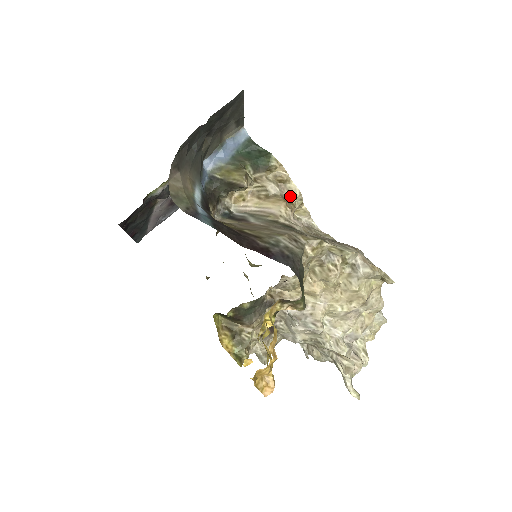
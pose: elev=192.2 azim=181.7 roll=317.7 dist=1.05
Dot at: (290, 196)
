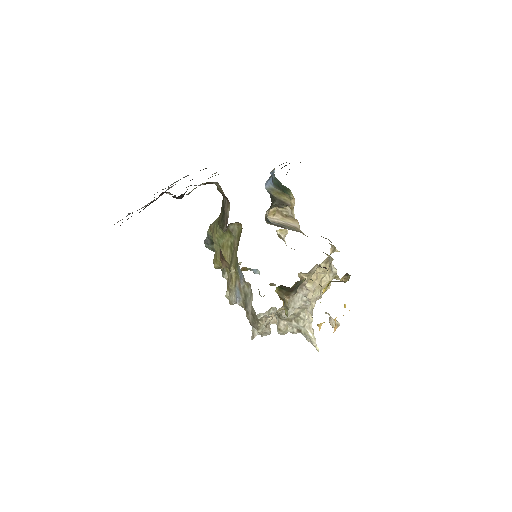
Dot at: occluded
